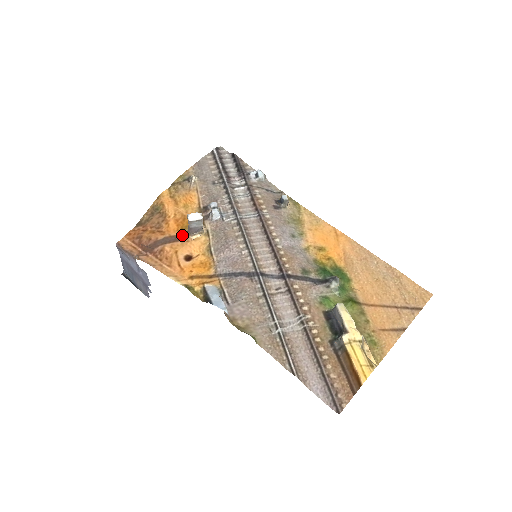
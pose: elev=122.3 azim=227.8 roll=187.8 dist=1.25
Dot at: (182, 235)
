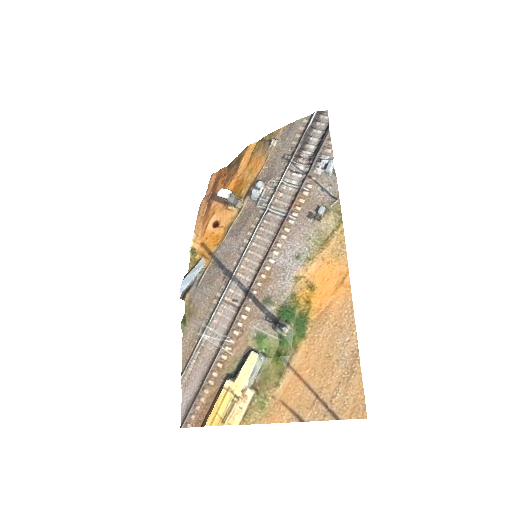
Dot at: occluded
